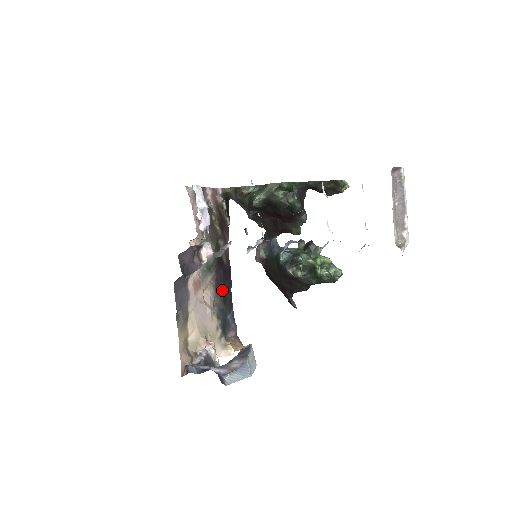
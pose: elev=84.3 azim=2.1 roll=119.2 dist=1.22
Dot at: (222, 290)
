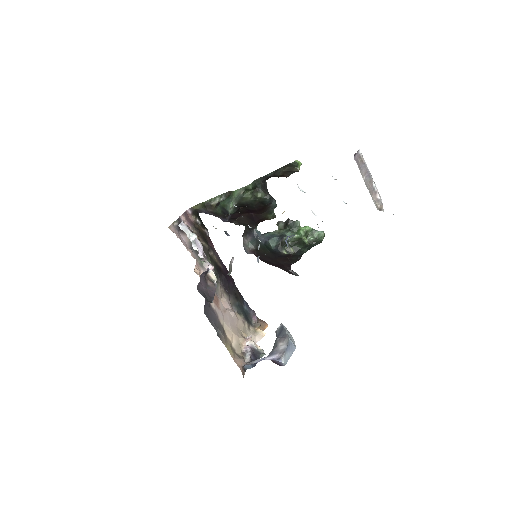
Dot at: (231, 290)
